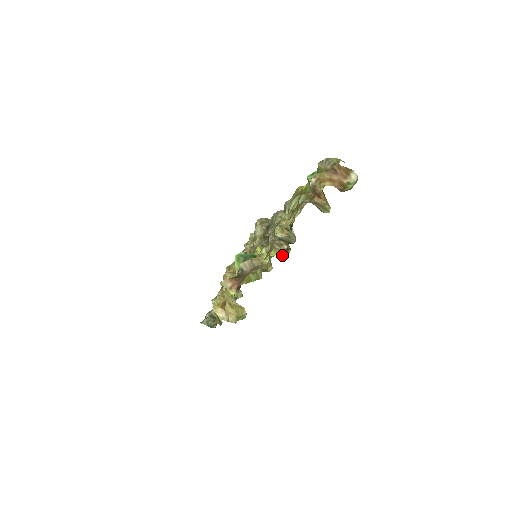
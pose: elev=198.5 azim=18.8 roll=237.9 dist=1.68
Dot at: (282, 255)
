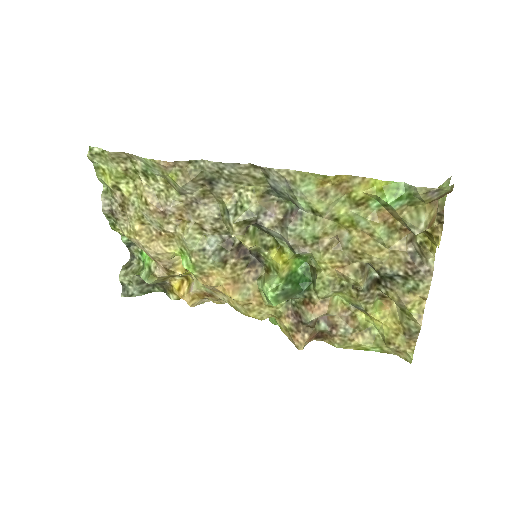
Dot at: (377, 303)
